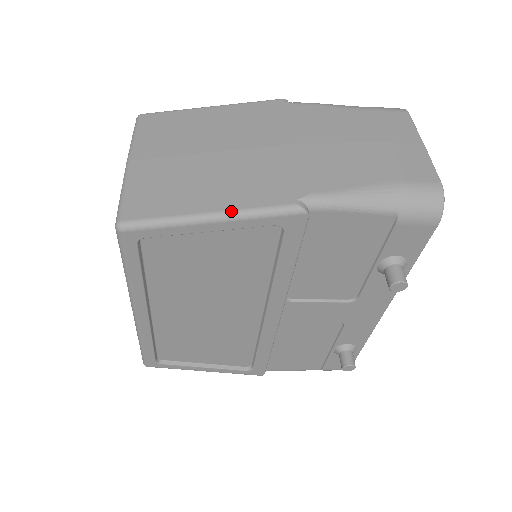
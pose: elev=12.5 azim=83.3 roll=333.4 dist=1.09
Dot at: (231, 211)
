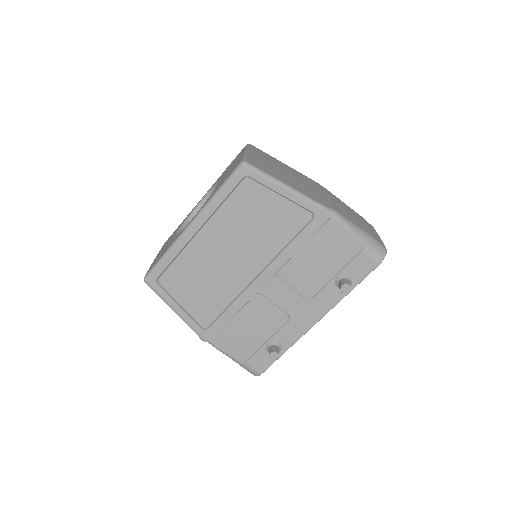
Dot at: (299, 191)
